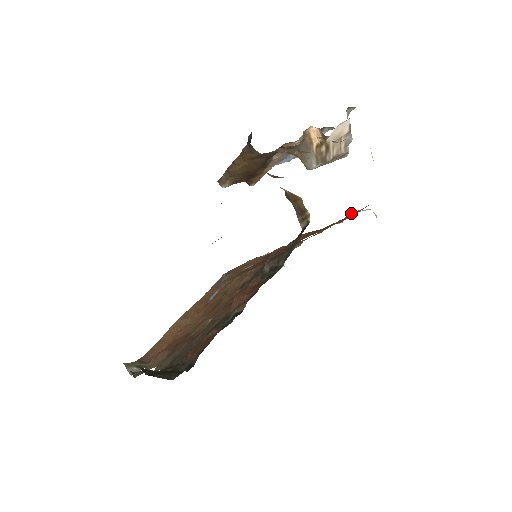
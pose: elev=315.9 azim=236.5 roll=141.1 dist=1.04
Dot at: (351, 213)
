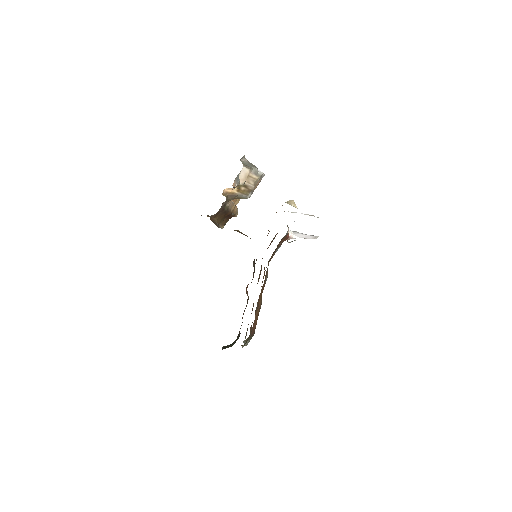
Dot at: occluded
